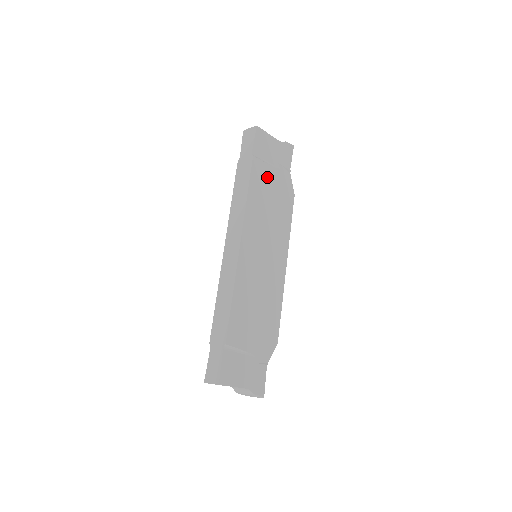
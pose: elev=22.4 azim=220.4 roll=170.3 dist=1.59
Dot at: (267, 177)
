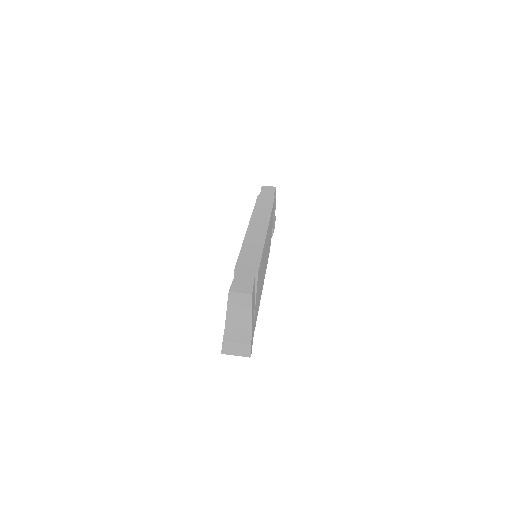
Dot at: (272, 219)
